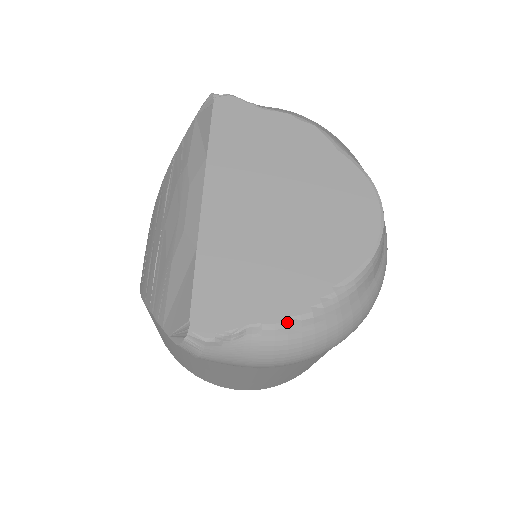
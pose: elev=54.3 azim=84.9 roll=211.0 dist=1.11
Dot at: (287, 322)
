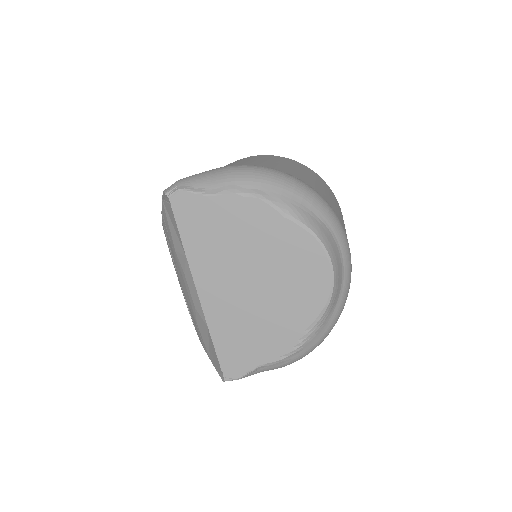
Dot at: (280, 360)
